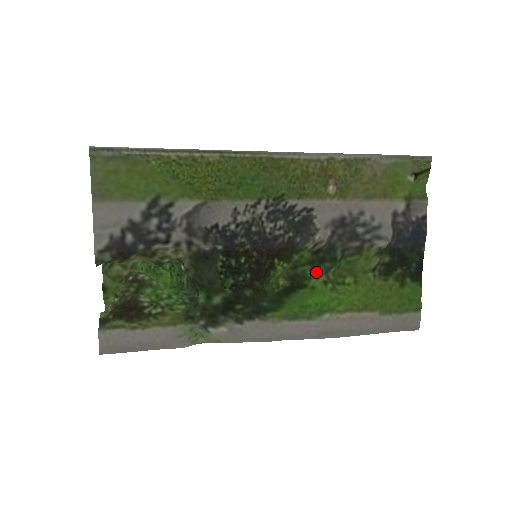
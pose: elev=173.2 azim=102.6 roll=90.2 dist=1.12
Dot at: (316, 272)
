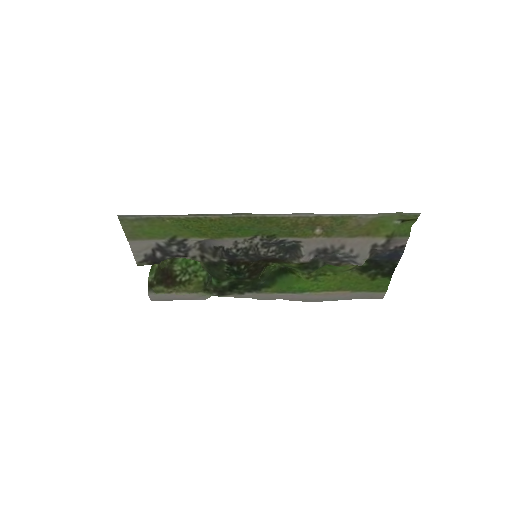
Dot at: (301, 271)
